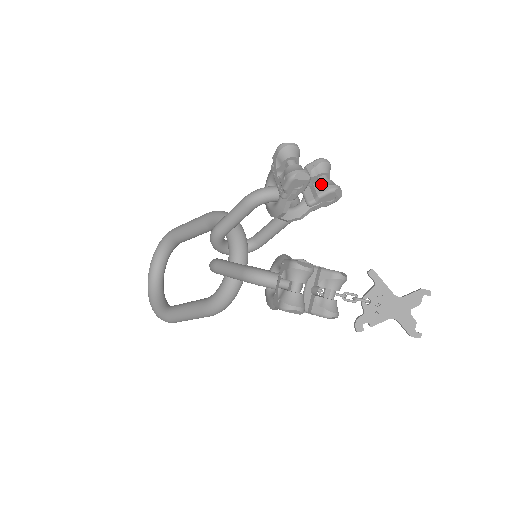
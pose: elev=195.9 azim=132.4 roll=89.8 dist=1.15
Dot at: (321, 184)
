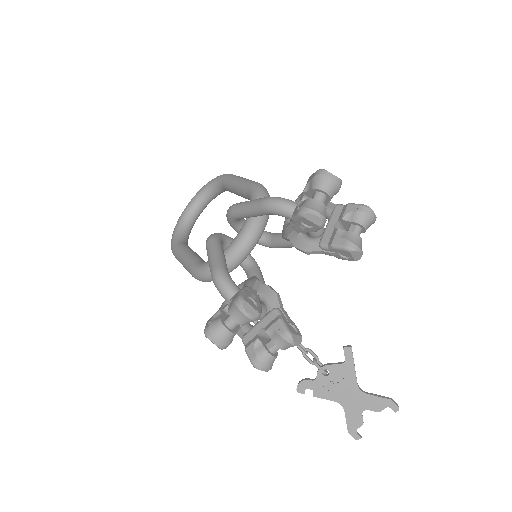
Dot at: (344, 234)
